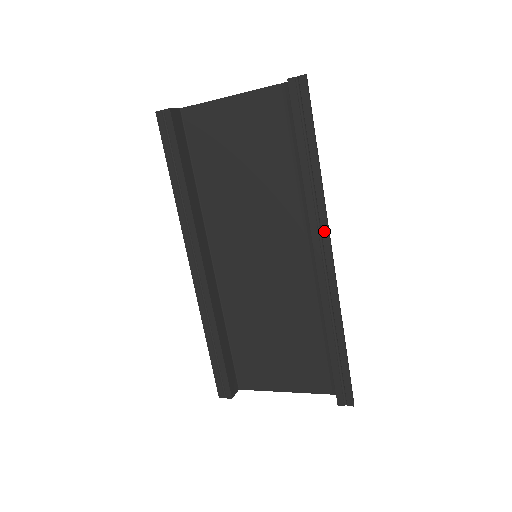
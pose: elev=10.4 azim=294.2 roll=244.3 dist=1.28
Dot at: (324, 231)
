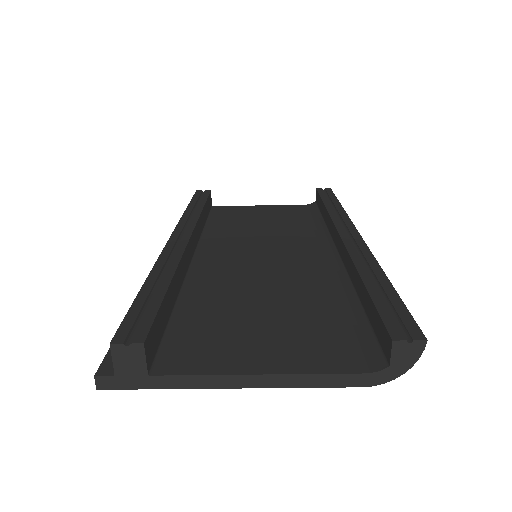
Dot at: (349, 225)
